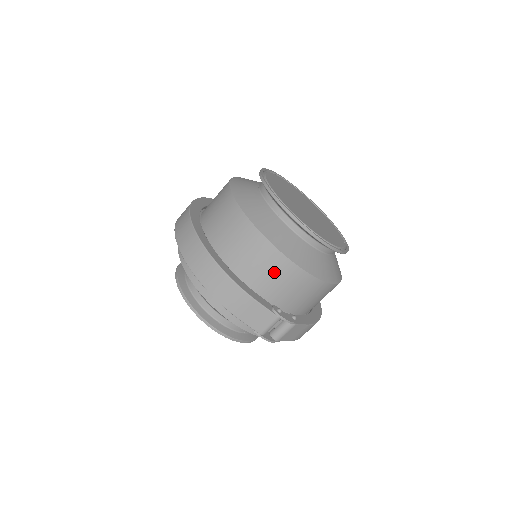
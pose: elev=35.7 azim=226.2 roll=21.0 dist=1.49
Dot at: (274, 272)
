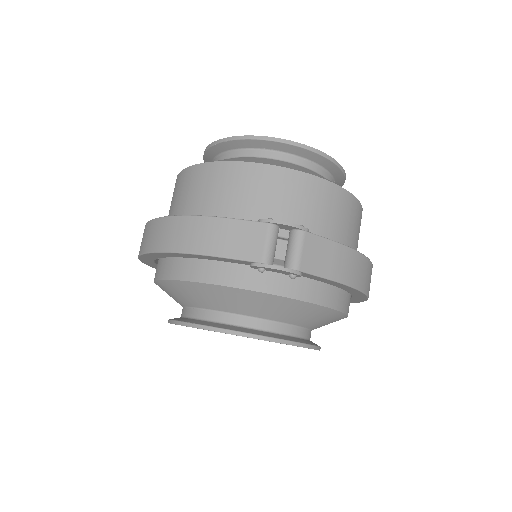
Dot at: (239, 187)
